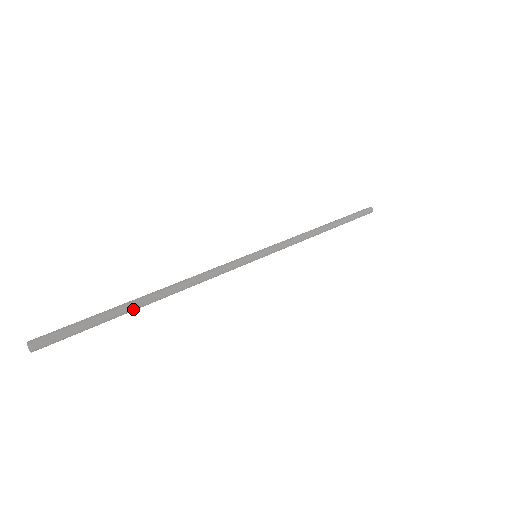
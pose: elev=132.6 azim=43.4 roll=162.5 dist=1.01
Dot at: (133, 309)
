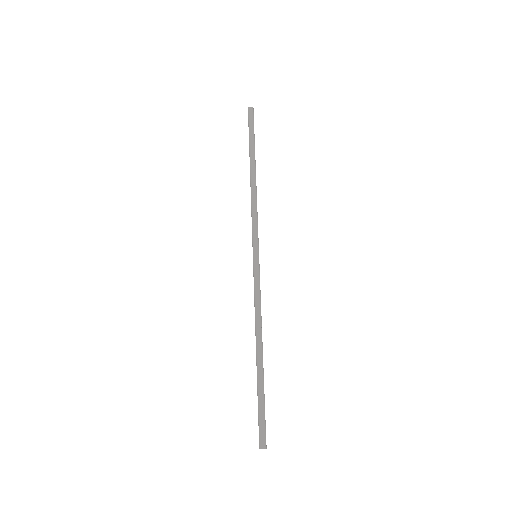
Dot at: (263, 375)
